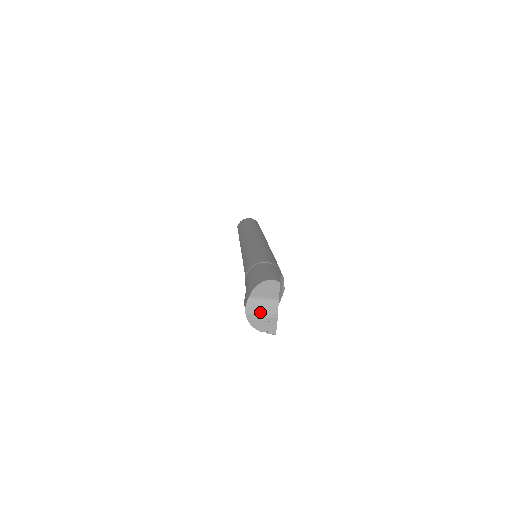
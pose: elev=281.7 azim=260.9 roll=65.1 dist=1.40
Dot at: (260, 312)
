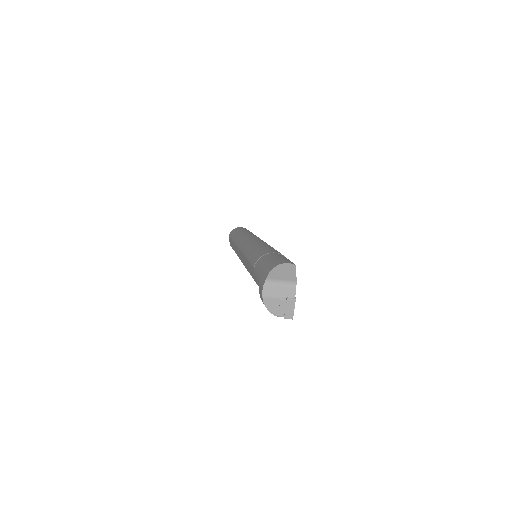
Dot at: (277, 295)
